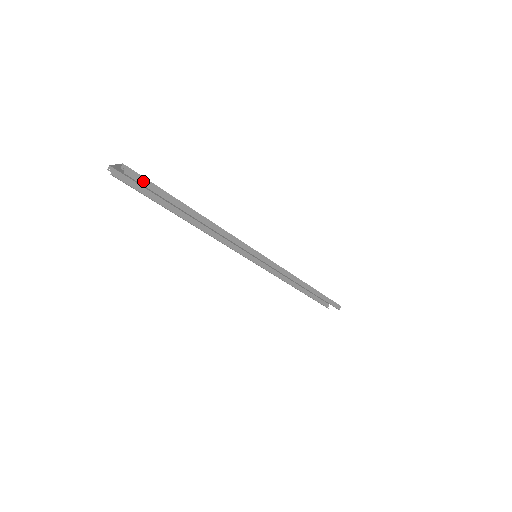
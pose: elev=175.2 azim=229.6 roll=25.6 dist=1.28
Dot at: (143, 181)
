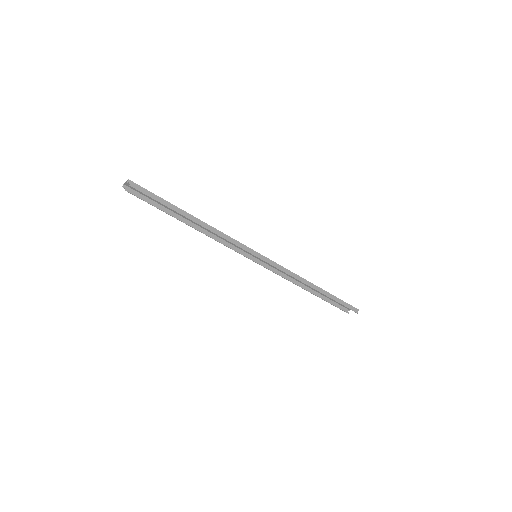
Dot at: (145, 192)
